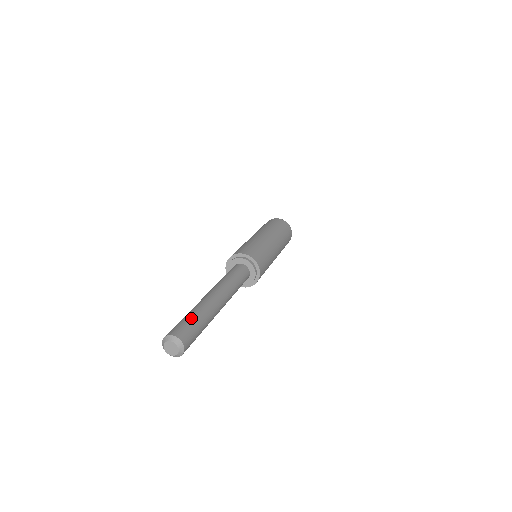
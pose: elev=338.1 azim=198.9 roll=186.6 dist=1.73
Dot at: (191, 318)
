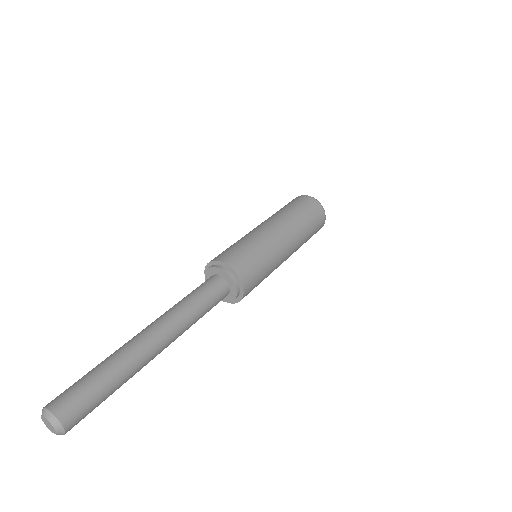
Dot at: (97, 382)
